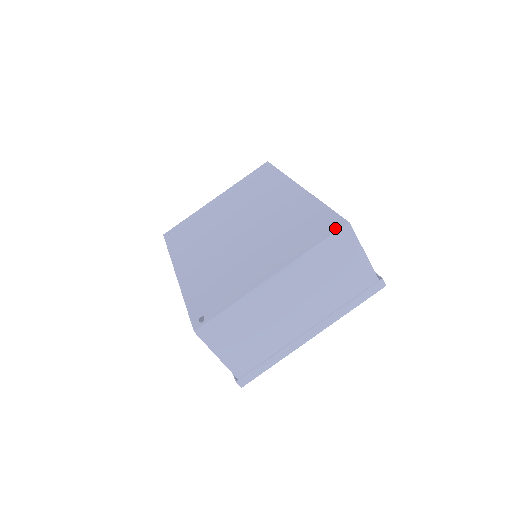
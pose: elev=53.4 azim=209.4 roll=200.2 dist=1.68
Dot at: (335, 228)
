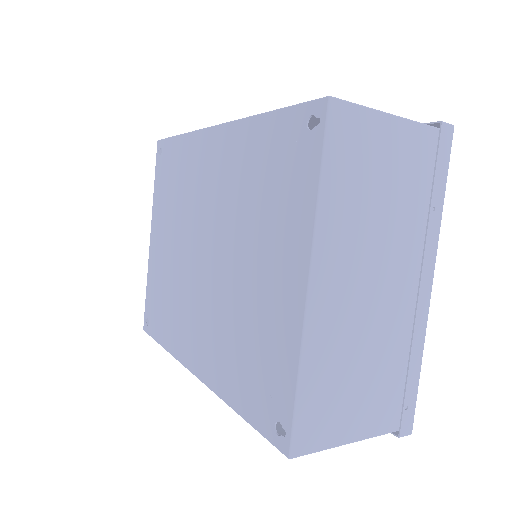
Dot at: (318, 126)
